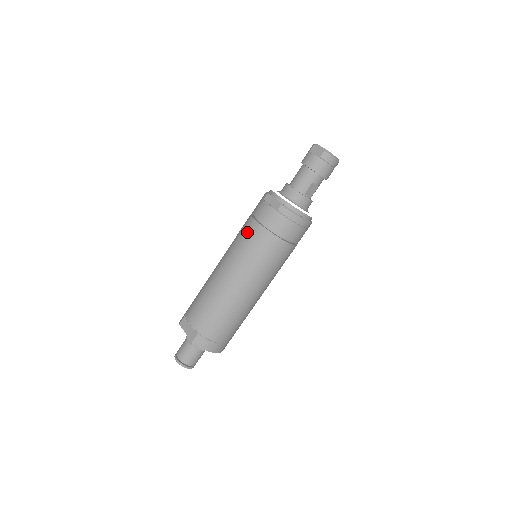
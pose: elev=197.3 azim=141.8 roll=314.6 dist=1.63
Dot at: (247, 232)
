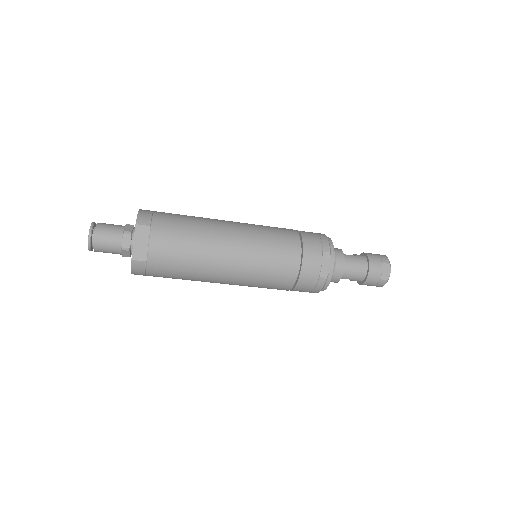
Dot at: (284, 257)
